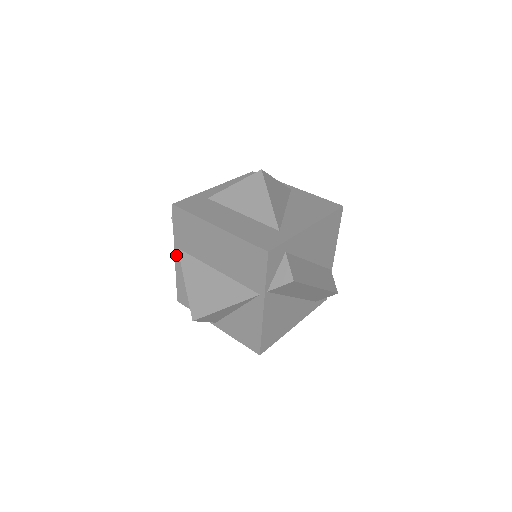
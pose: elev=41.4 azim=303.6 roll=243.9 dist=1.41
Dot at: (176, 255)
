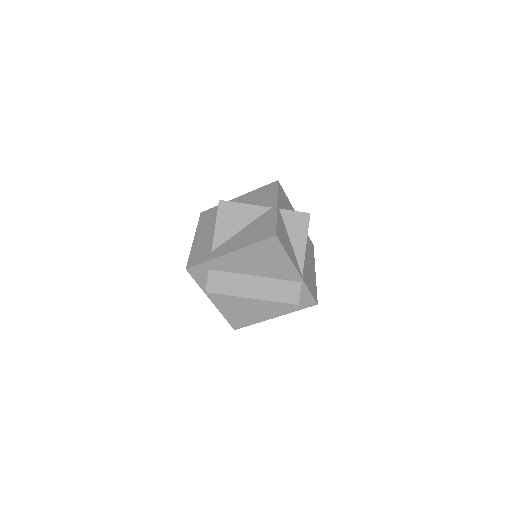
Dot at: occluded
